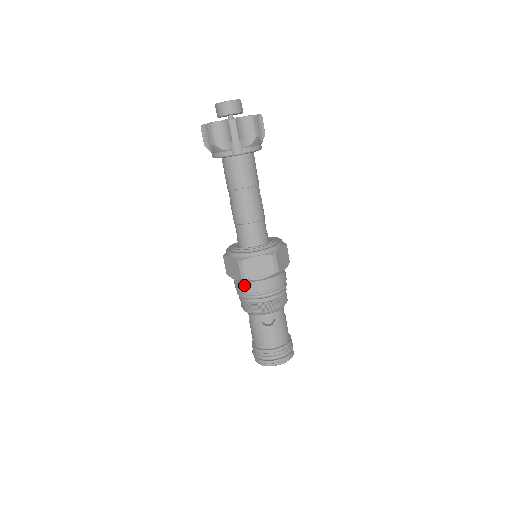
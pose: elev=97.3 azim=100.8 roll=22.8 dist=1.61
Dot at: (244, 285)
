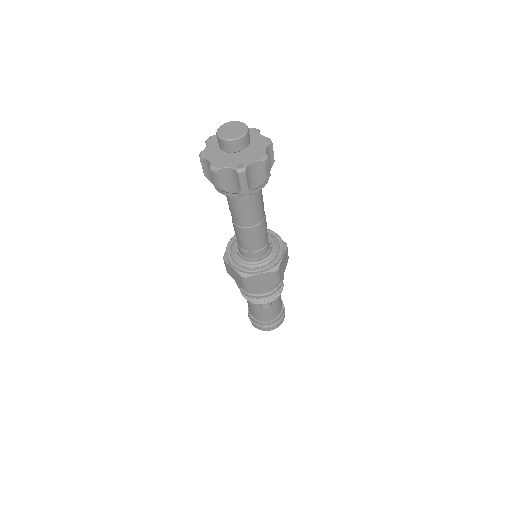
Dot at: occluded
